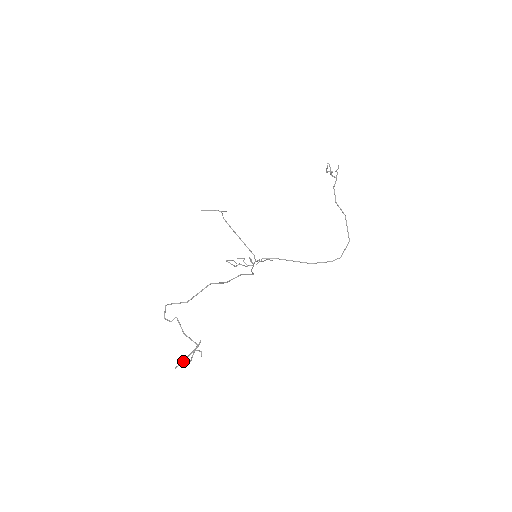
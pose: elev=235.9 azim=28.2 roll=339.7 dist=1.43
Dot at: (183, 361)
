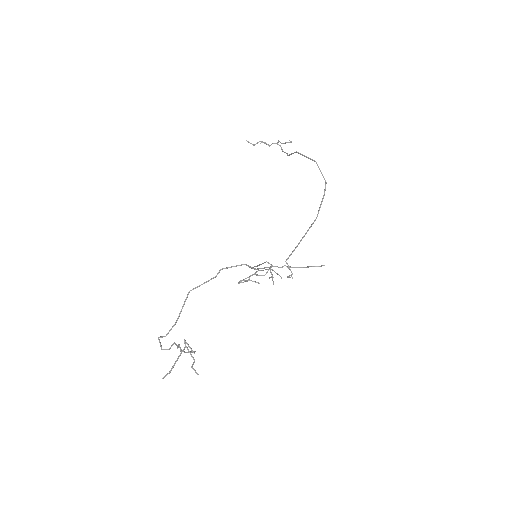
Dot at: (171, 369)
